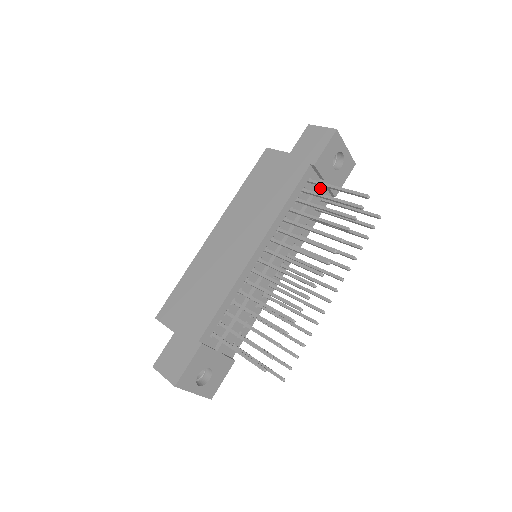
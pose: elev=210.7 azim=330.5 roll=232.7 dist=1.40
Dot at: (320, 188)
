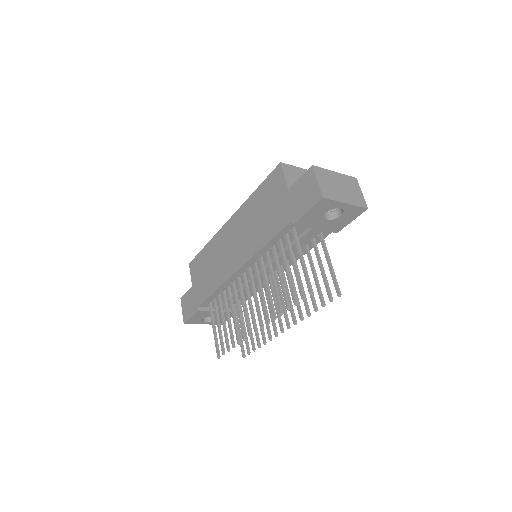
Dot at: (309, 233)
